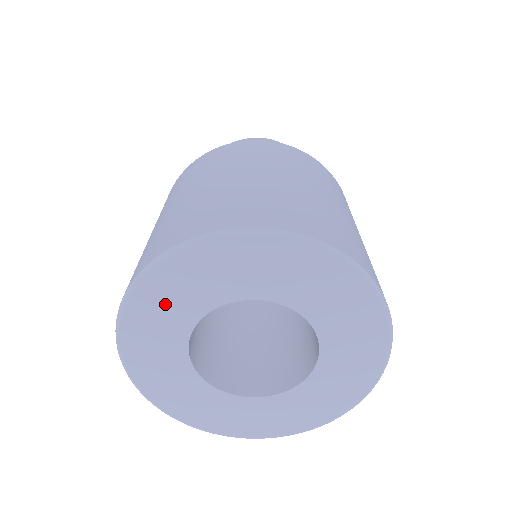
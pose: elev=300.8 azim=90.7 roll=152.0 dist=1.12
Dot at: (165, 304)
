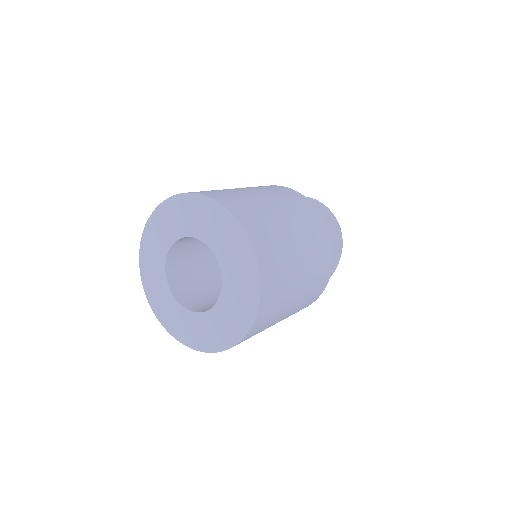
Dot at: (183, 215)
